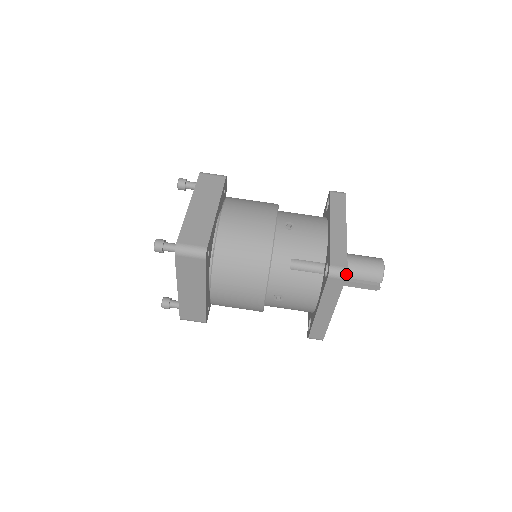
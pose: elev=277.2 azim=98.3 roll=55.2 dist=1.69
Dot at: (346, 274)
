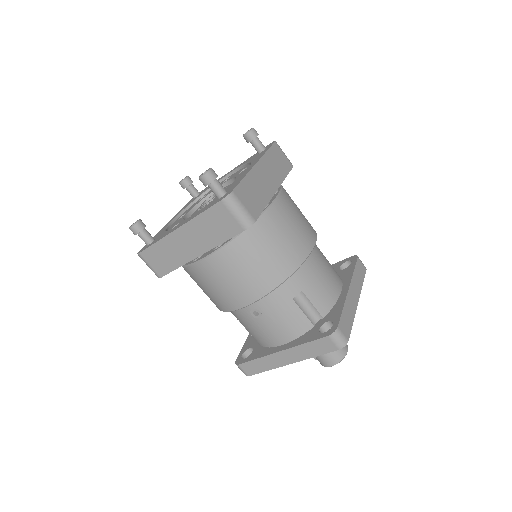
Dot at: occluded
